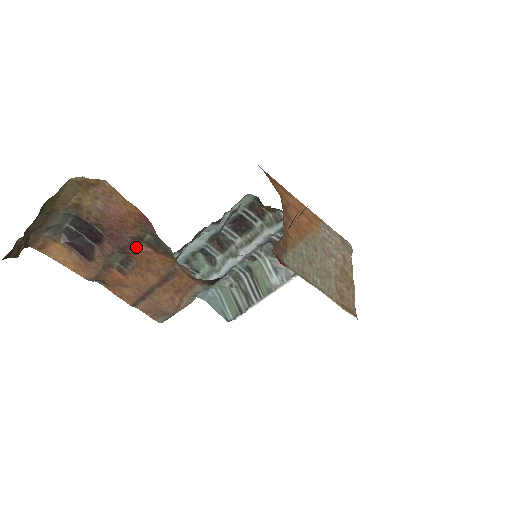
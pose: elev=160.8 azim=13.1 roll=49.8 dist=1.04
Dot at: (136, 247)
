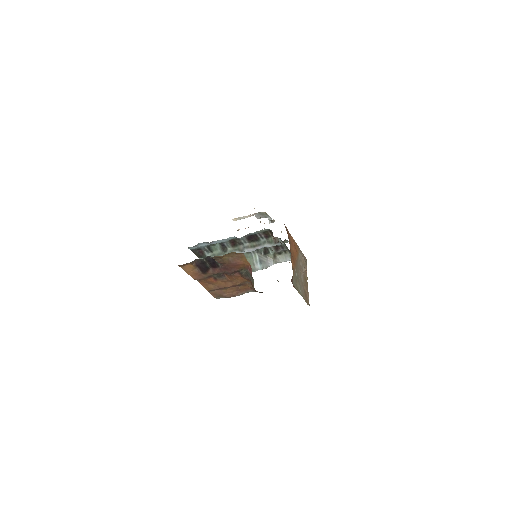
Dot at: (234, 274)
